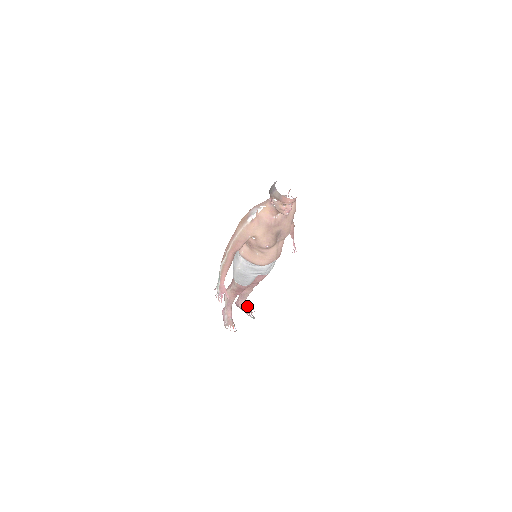
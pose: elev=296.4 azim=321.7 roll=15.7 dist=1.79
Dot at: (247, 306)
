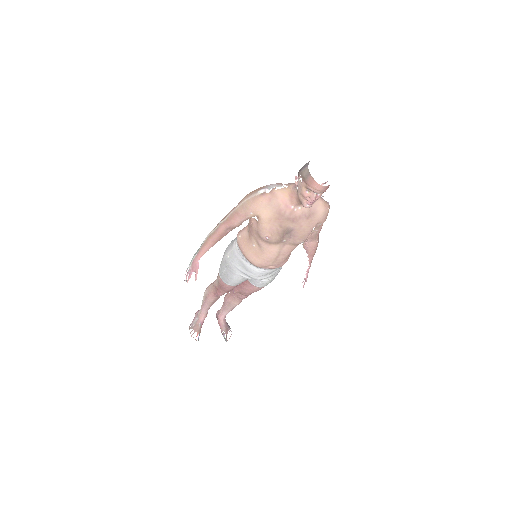
Dot at: (226, 322)
